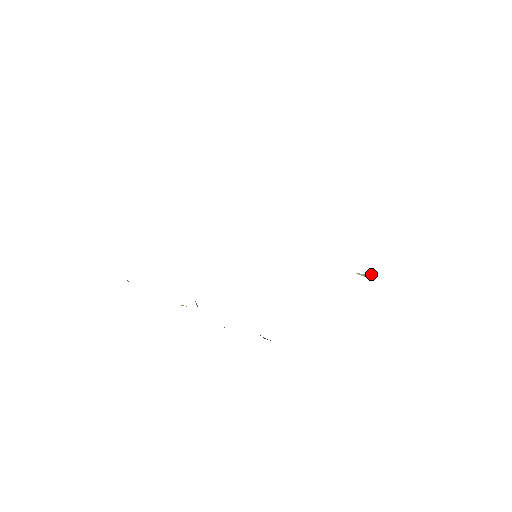
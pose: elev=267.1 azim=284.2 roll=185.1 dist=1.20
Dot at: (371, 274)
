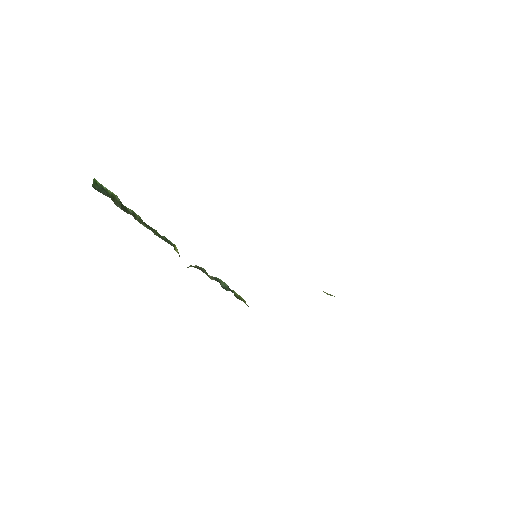
Dot at: (332, 295)
